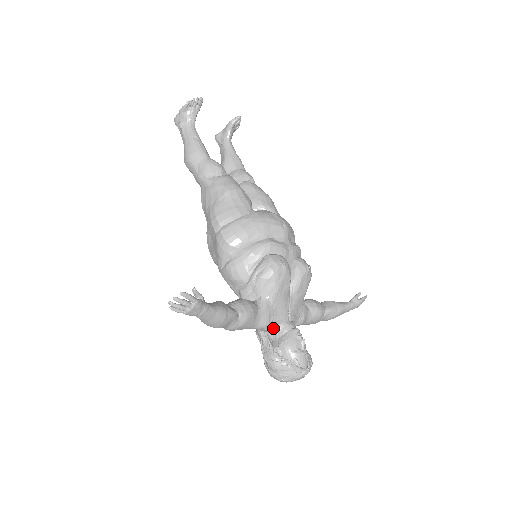
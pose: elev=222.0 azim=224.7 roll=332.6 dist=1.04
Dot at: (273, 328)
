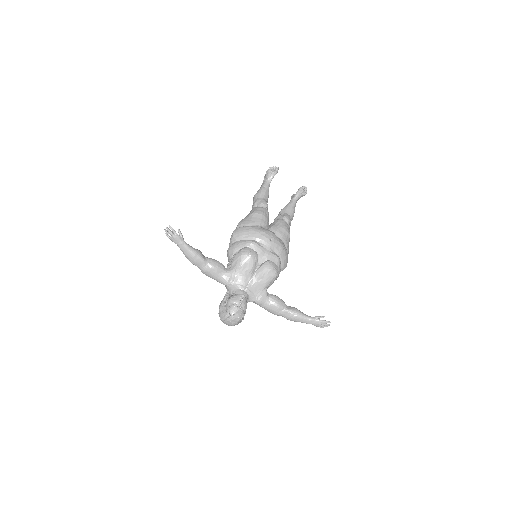
Dot at: (232, 289)
